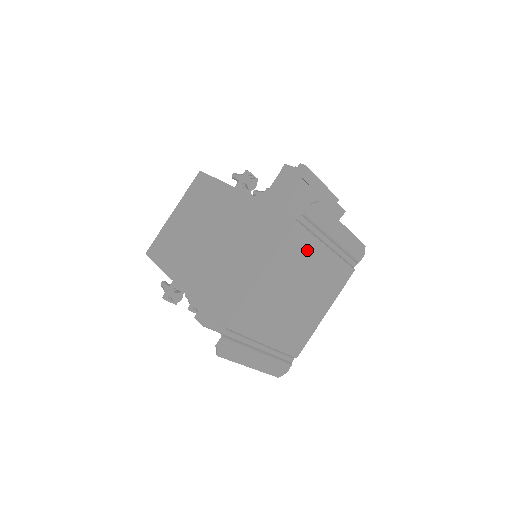
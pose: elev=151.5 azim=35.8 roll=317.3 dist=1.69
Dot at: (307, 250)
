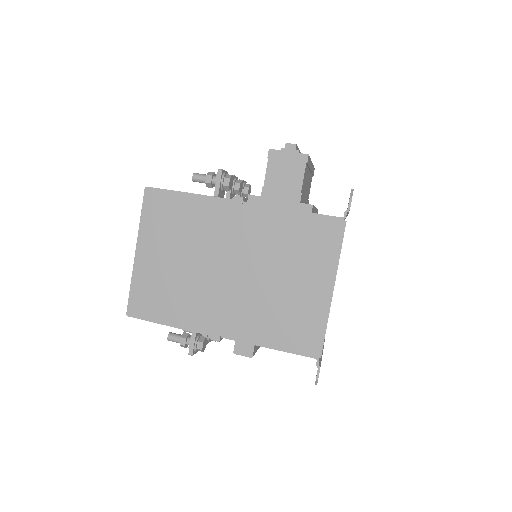
Dot at: occluded
